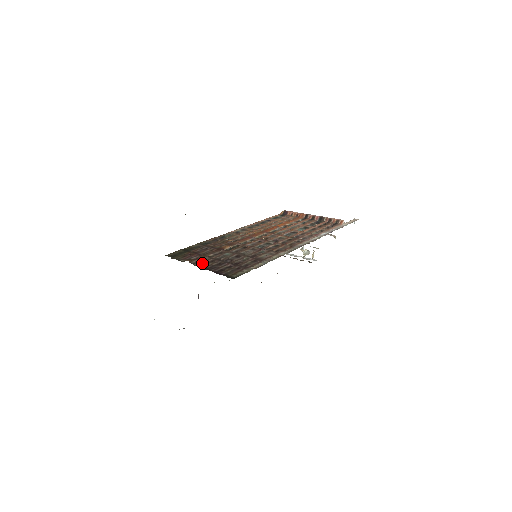
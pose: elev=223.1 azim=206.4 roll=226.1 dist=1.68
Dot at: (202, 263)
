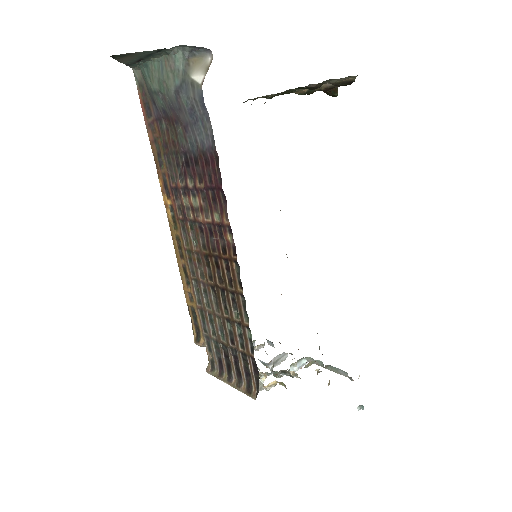
Dot at: occluded
